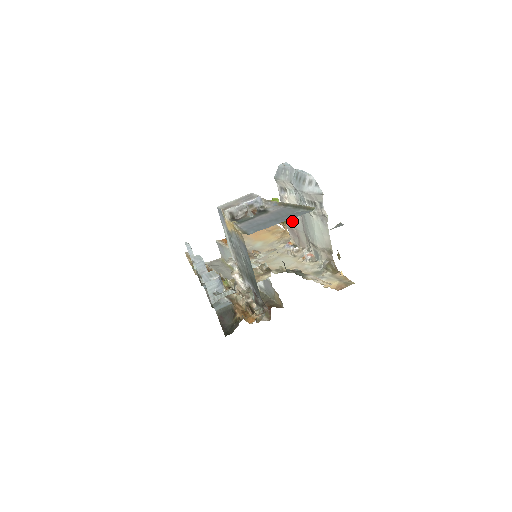
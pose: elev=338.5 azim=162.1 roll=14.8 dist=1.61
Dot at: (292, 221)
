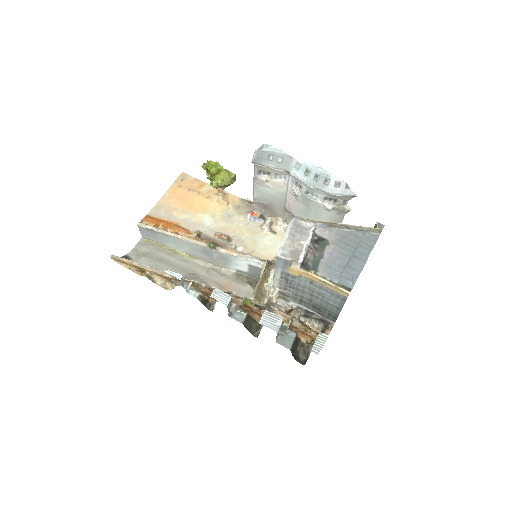
Dot at: (267, 198)
